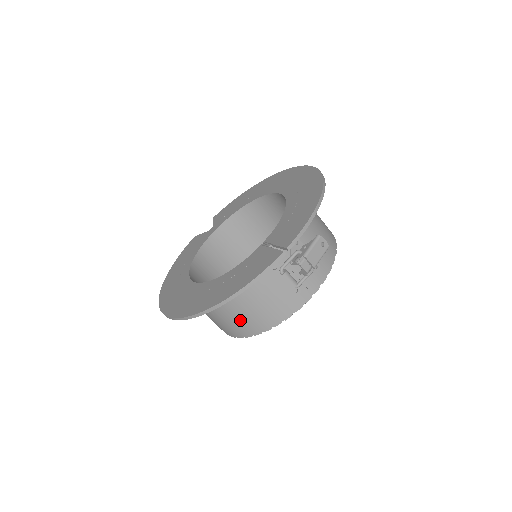
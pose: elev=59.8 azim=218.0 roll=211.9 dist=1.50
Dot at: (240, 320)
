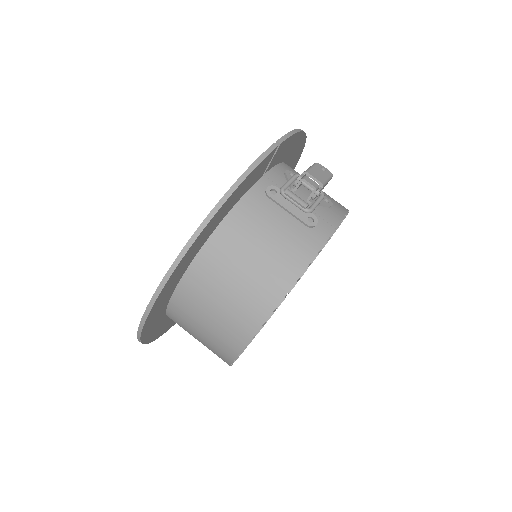
Dot at: (250, 285)
